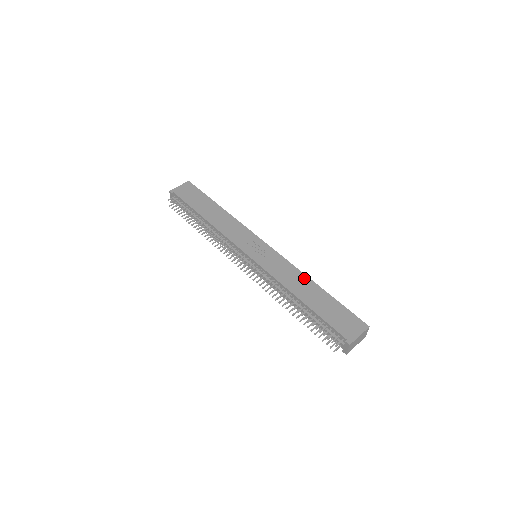
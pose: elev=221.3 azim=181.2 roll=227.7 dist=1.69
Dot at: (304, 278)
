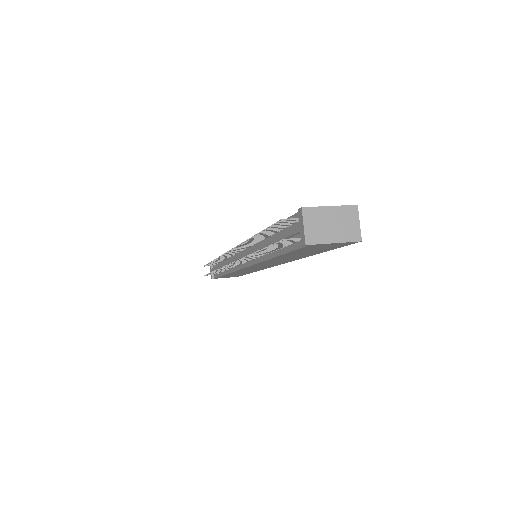
Dot at: occluded
